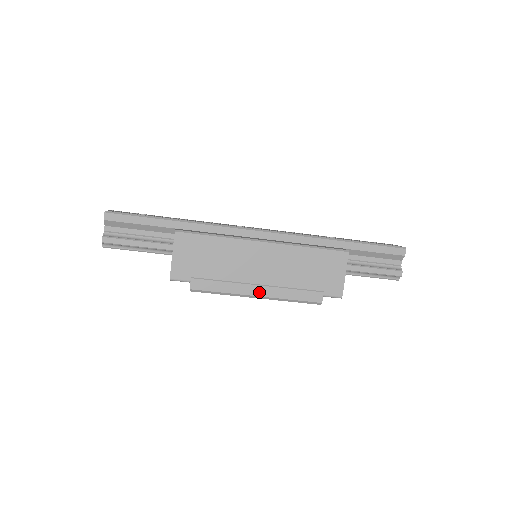
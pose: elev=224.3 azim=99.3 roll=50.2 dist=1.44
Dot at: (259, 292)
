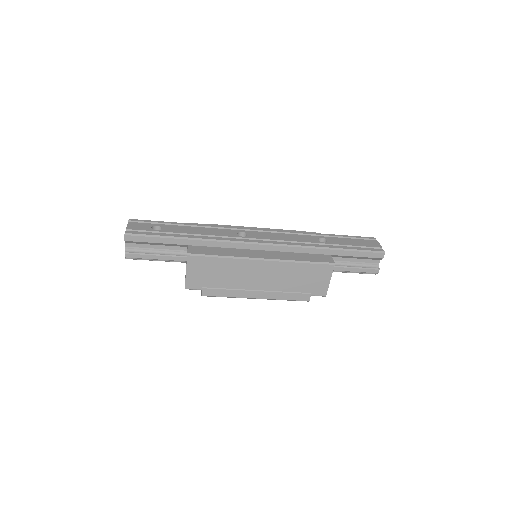
Dot at: (258, 296)
